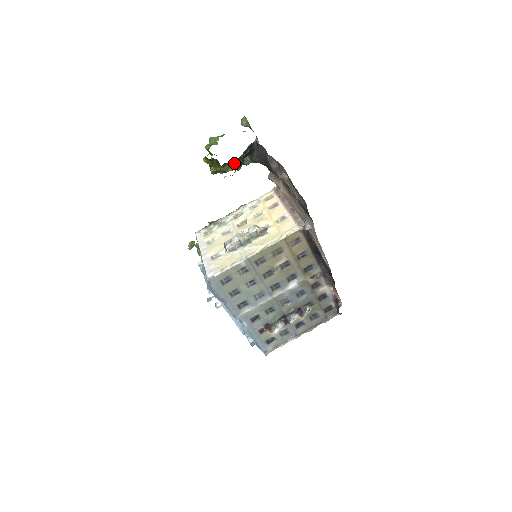
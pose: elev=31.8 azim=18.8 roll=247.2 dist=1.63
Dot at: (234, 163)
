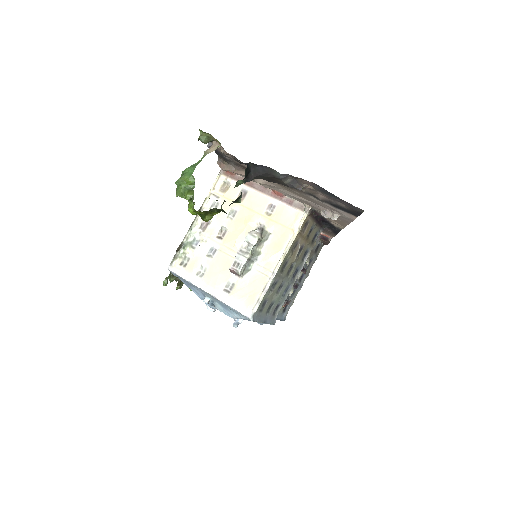
Dot at: (236, 200)
